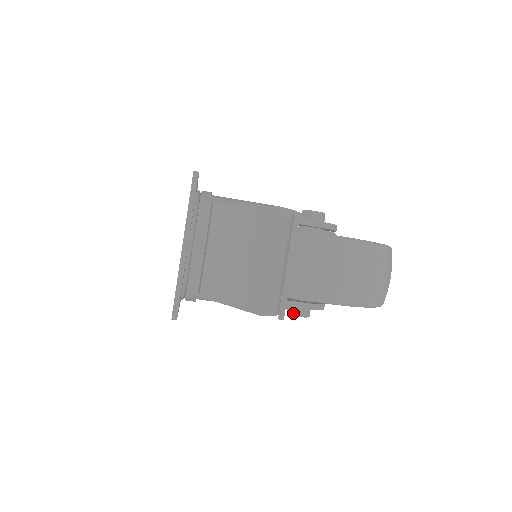
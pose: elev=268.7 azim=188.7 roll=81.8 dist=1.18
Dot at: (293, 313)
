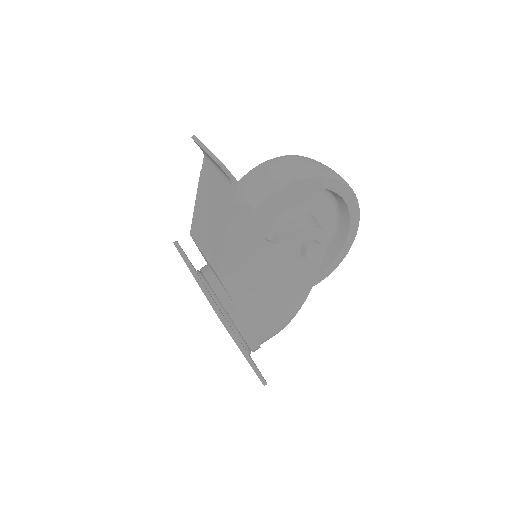
Dot at: (305, 249)
